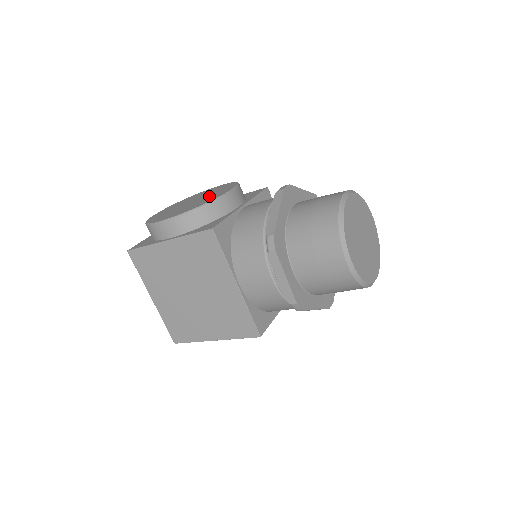
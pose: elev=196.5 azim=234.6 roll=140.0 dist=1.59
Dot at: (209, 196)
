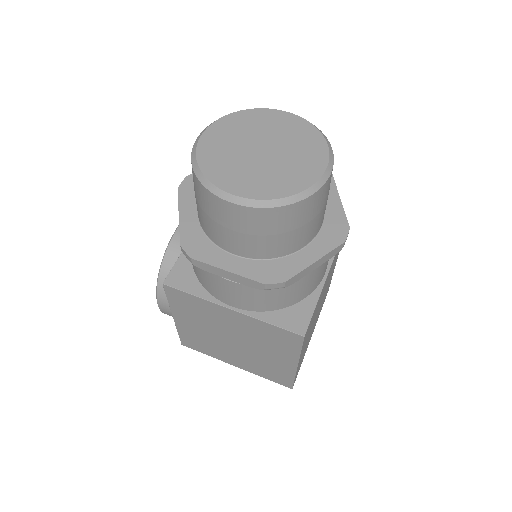
Dot at: occluded
